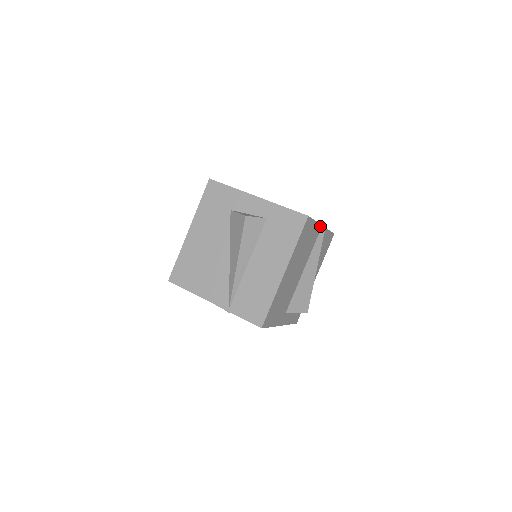
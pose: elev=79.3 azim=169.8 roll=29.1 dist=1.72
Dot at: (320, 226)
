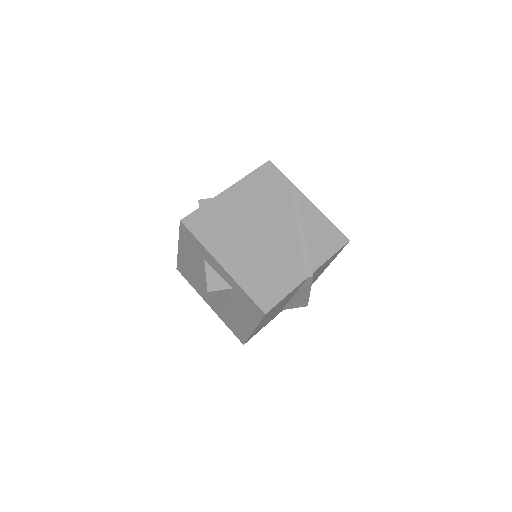
Dot at: (303, 281)
